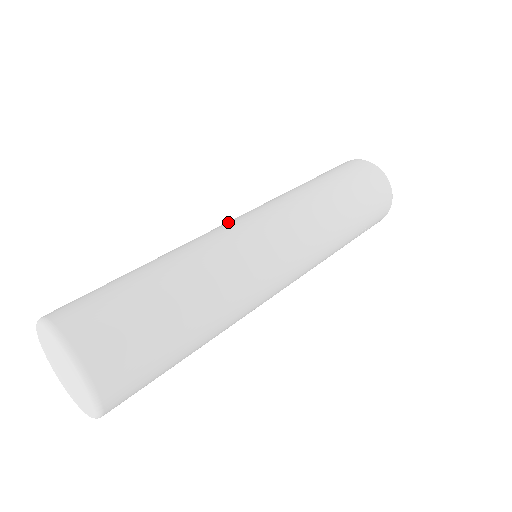
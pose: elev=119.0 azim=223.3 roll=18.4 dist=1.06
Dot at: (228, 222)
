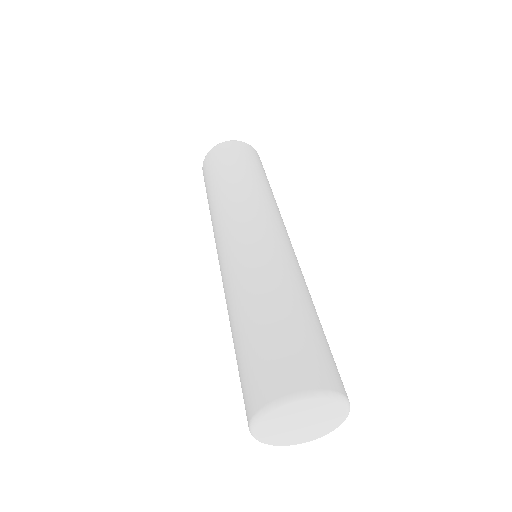
Dot at: (230, 249)
